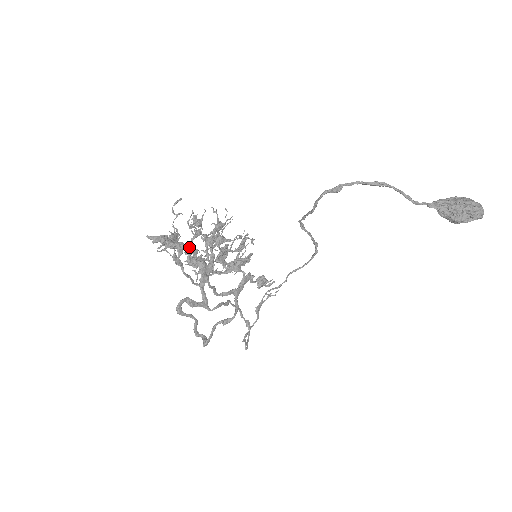
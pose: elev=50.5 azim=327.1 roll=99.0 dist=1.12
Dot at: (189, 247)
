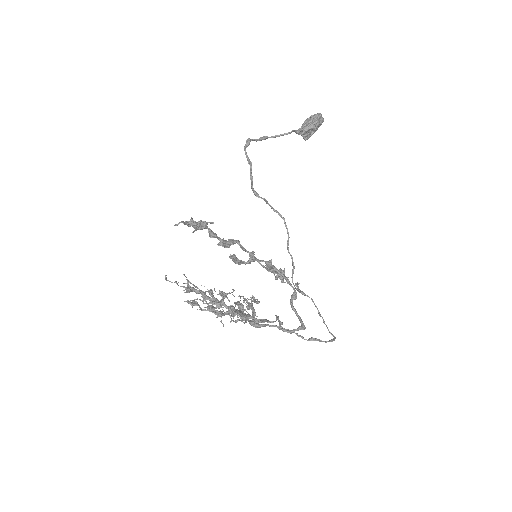
Dot at: (209, 231)
